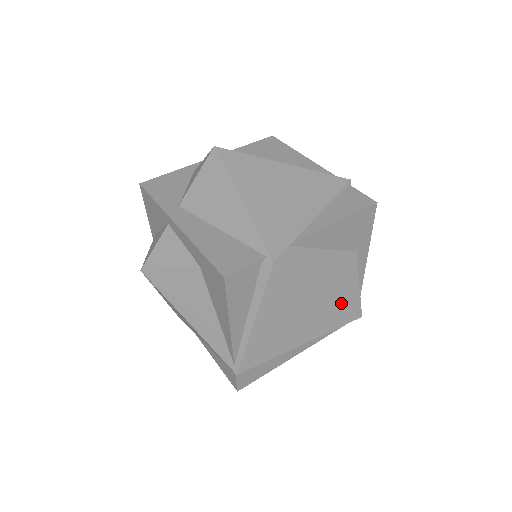
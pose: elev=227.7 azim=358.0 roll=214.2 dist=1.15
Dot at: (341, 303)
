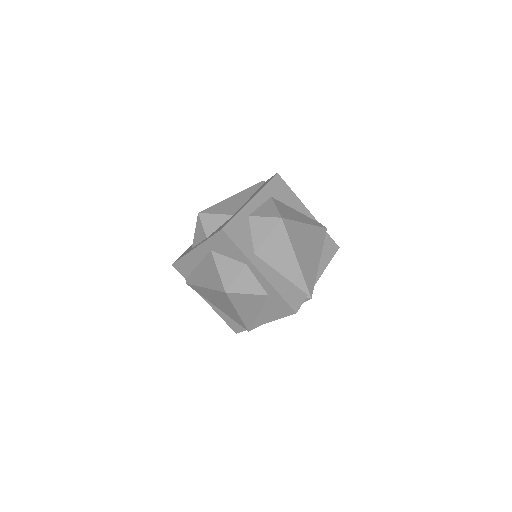
Dot at: occluded
